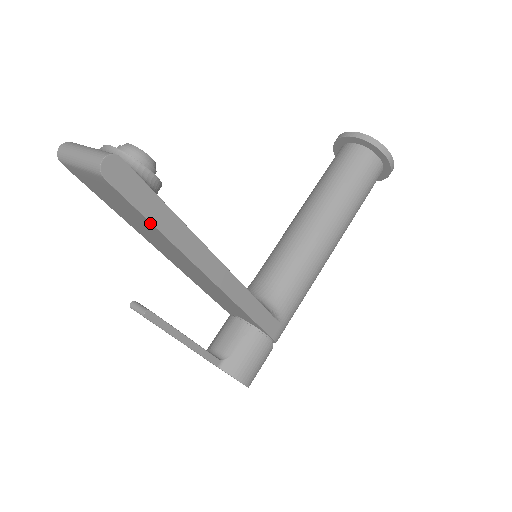
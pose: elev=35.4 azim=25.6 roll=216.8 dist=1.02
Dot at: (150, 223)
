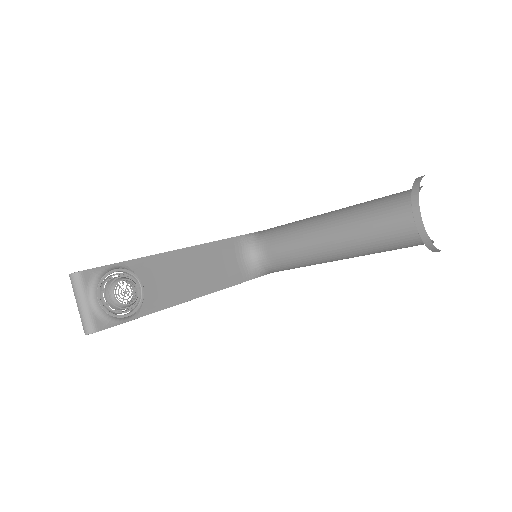
Dot at: occluded
